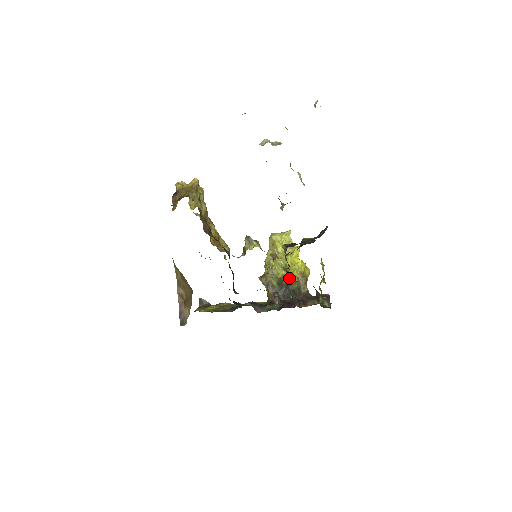
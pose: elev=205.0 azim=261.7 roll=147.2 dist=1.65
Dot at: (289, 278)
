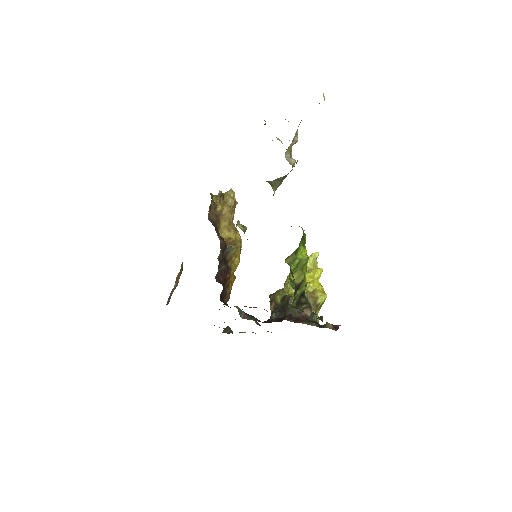
Dot at: occluded
